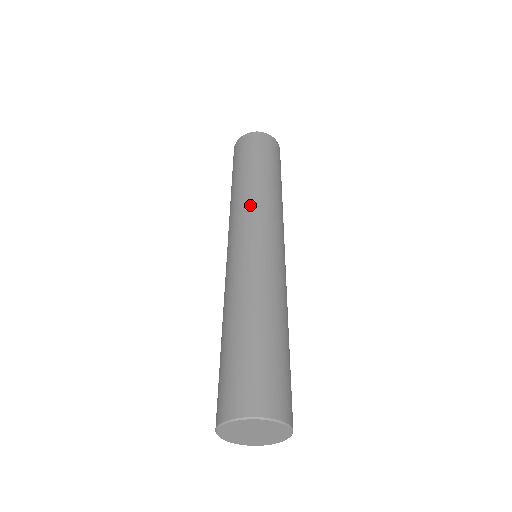
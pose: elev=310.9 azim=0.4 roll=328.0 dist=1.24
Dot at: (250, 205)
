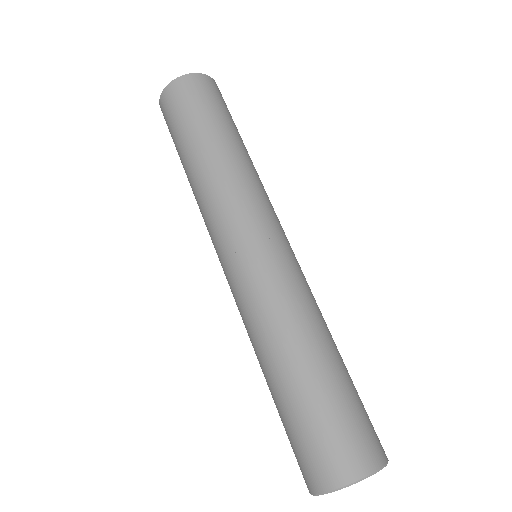
Dot at: (218, 203)
